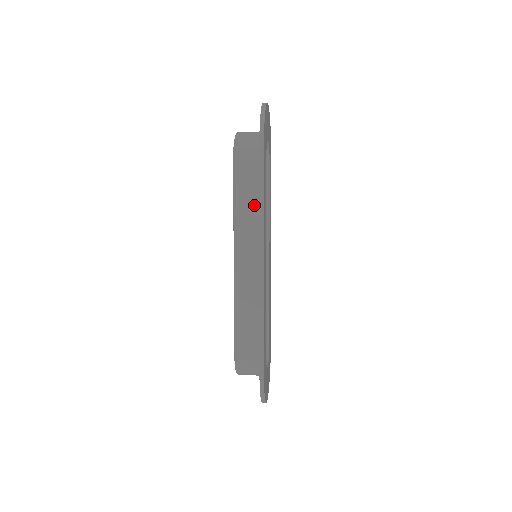
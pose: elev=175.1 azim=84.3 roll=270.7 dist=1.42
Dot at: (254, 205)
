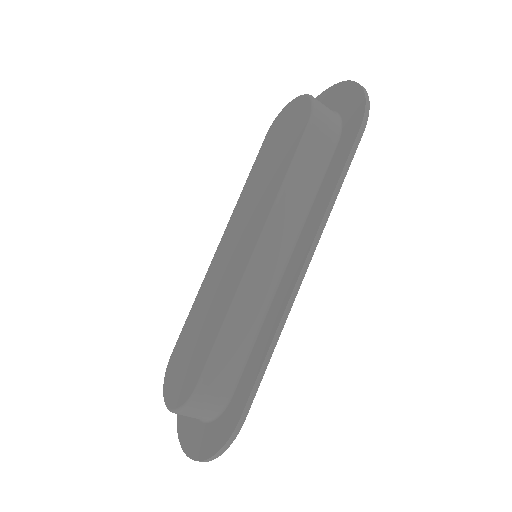
Dot at: (307, 194)
